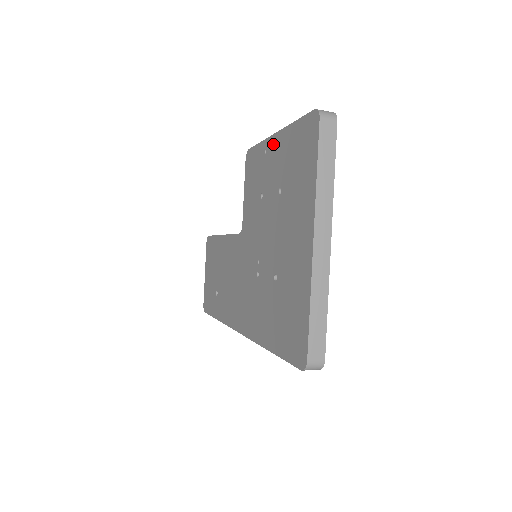
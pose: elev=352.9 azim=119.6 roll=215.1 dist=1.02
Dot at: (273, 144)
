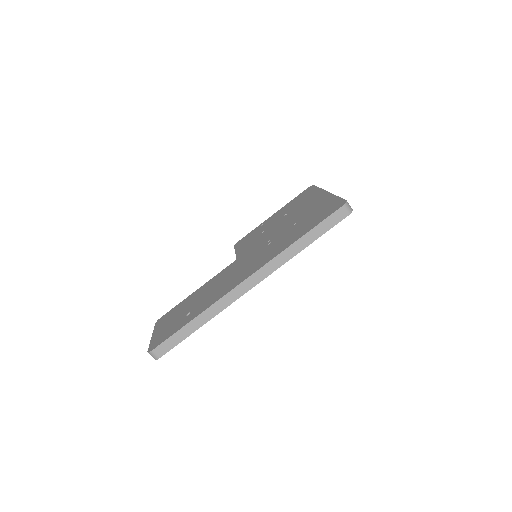
Dot at: (271, 217)
